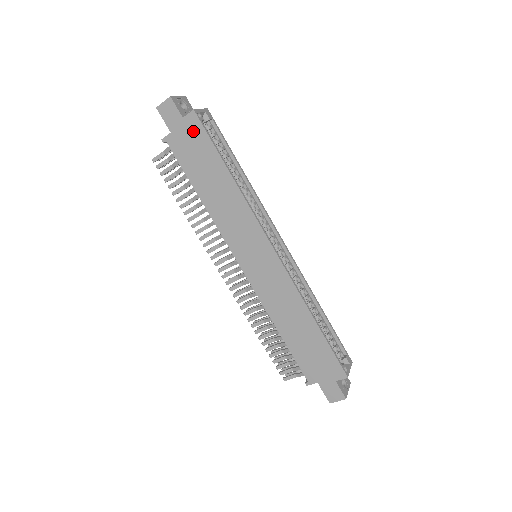
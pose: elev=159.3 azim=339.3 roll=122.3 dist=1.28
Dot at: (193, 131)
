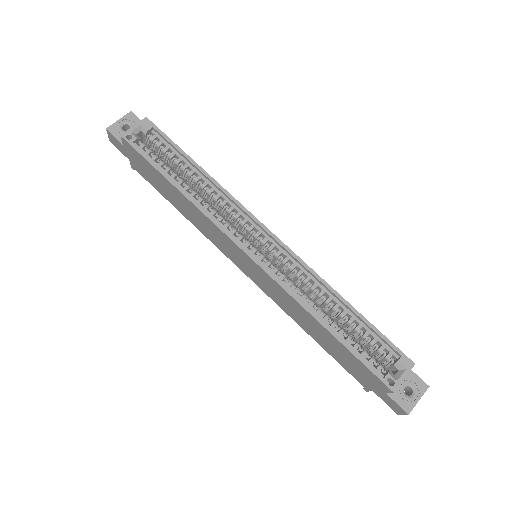
Dot at: (134, 155)
